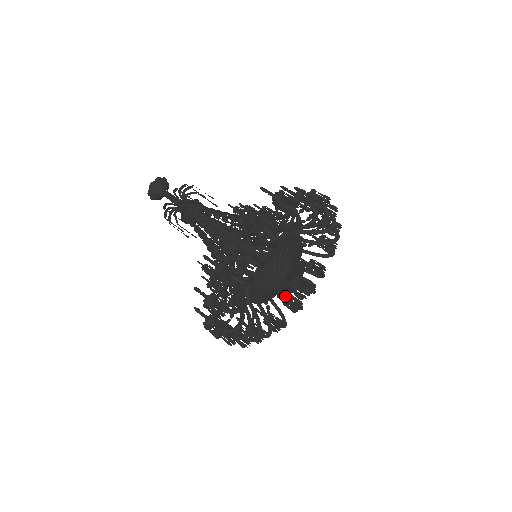
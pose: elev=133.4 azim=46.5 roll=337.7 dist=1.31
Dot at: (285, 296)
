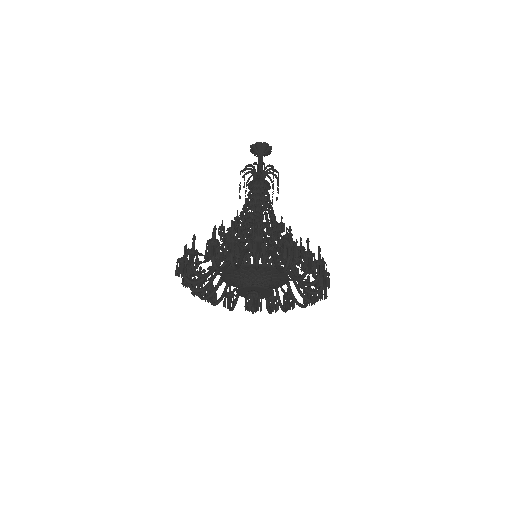
Dot at: (243, 296)
